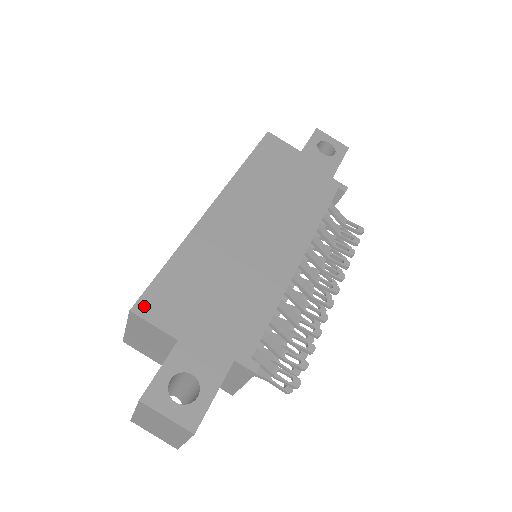
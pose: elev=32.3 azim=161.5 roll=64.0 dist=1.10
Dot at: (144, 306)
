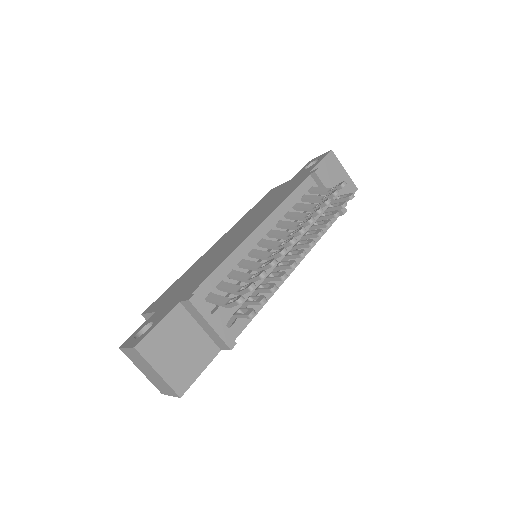
Dot at: (149, 308)
